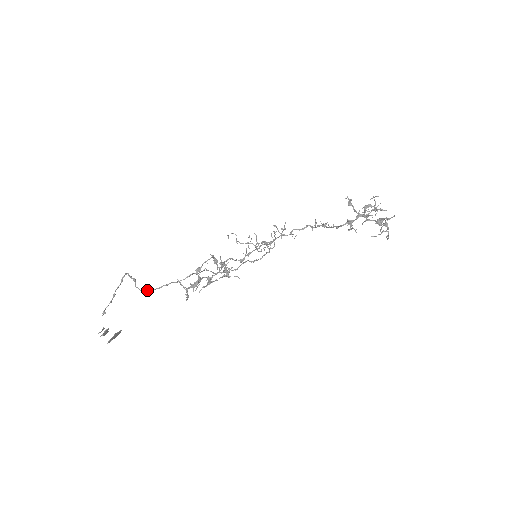
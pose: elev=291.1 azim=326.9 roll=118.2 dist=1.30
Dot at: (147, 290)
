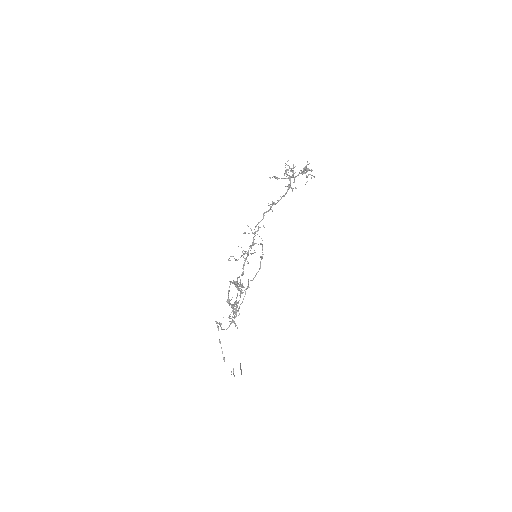
Dot at: (229, 325)
